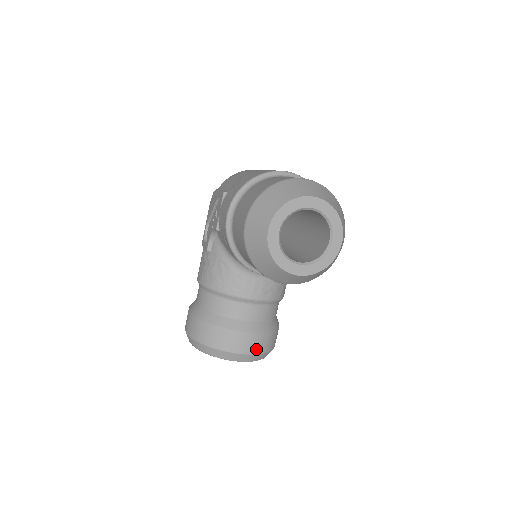
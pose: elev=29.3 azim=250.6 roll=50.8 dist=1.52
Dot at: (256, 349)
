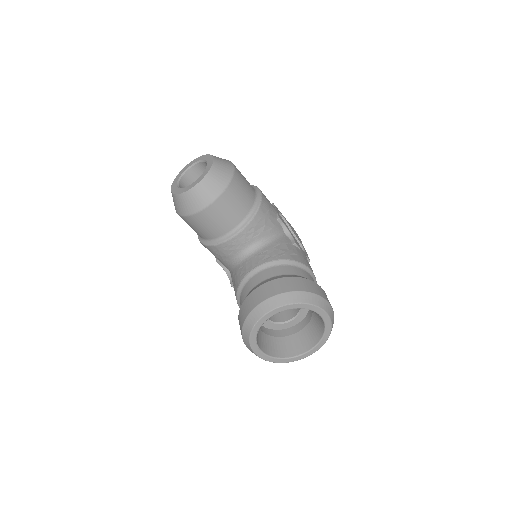
Dot at: (276, 291)
